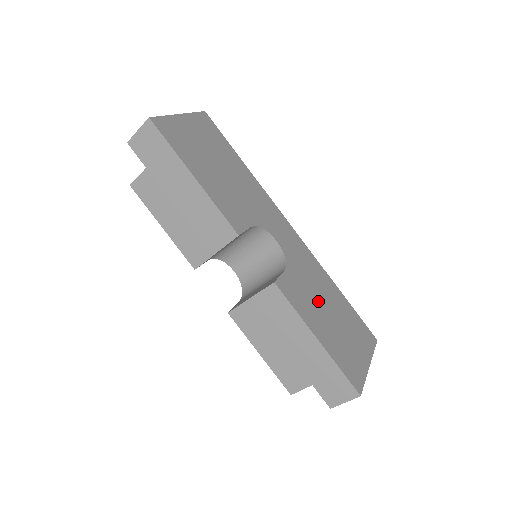
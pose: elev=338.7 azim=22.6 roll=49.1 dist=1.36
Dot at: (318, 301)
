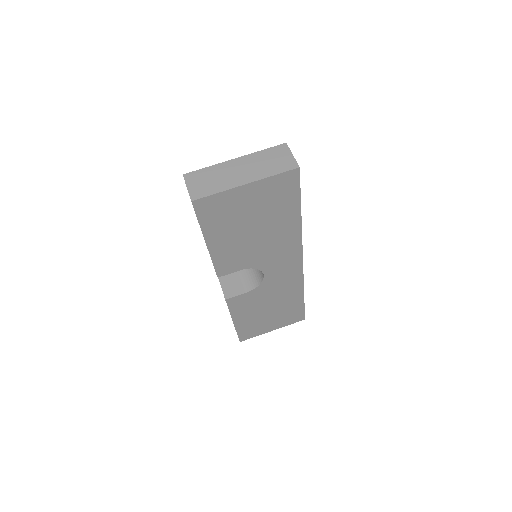
Dot at: (264, 305)
